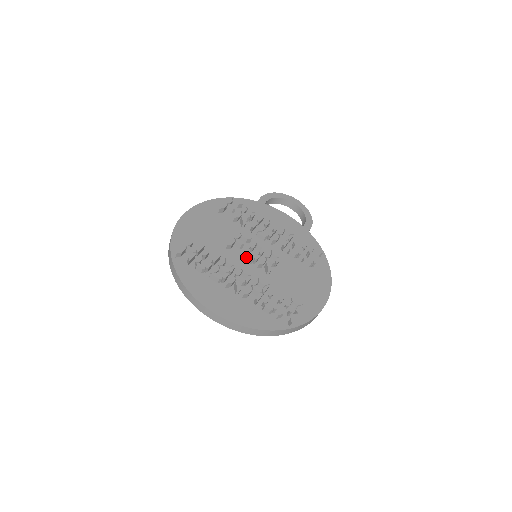
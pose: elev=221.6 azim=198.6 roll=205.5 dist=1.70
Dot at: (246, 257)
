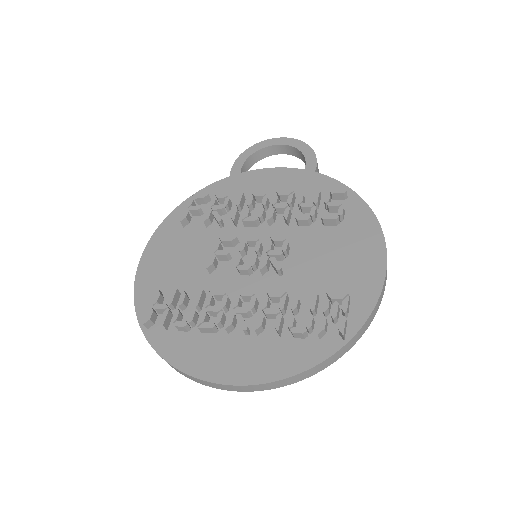
Dot at: (238, 270)
